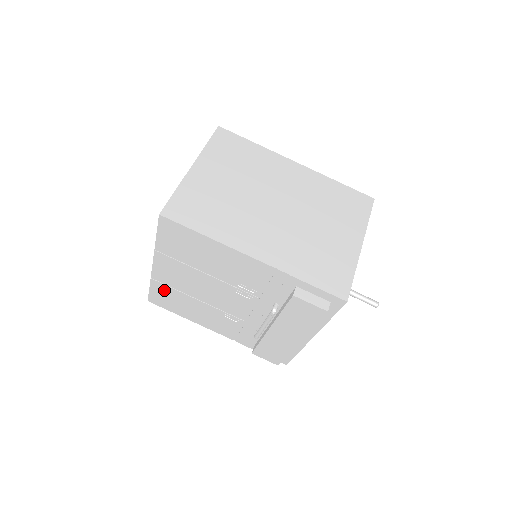
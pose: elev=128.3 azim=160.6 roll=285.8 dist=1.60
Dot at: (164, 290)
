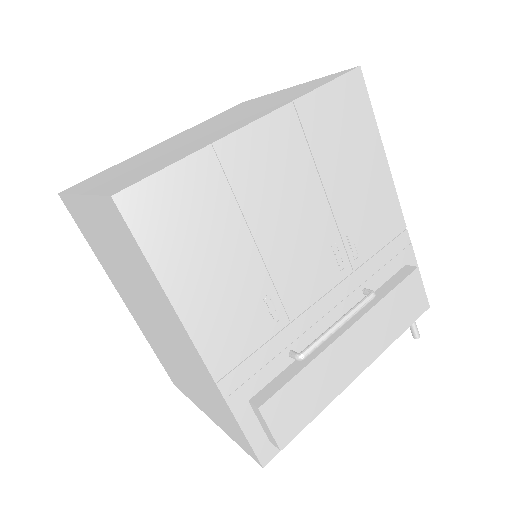
Dot at: (204, 187)
